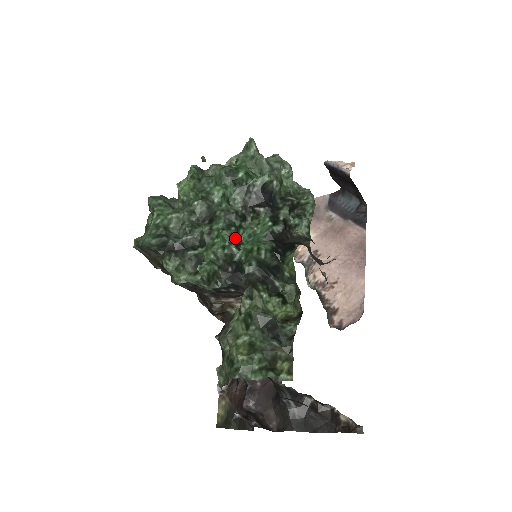
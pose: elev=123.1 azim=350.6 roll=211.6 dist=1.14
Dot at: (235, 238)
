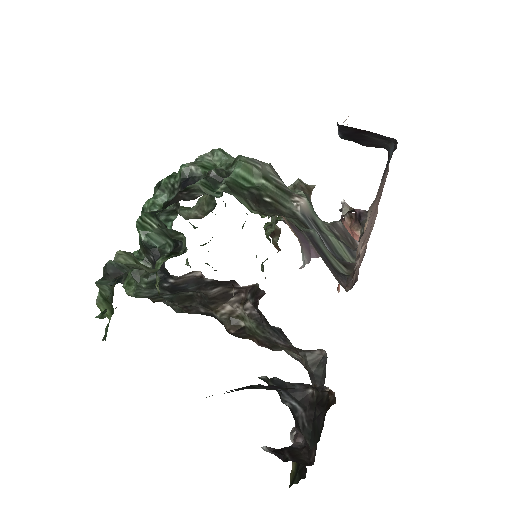
Dot at: occluded
